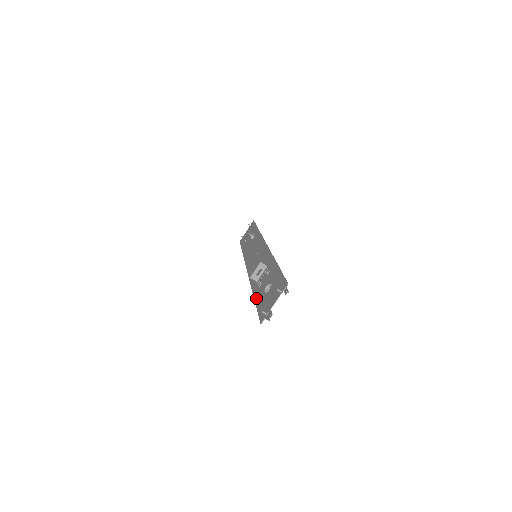
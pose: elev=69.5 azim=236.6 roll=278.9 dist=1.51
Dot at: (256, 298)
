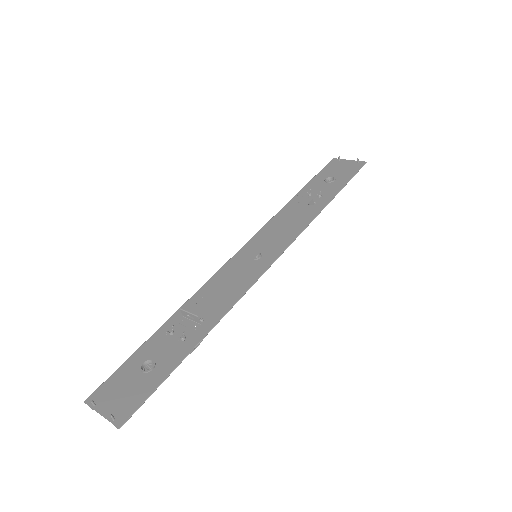
Dot at: (147, 343)
